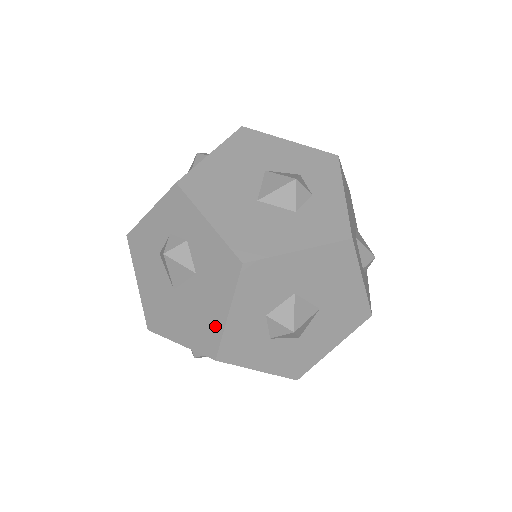
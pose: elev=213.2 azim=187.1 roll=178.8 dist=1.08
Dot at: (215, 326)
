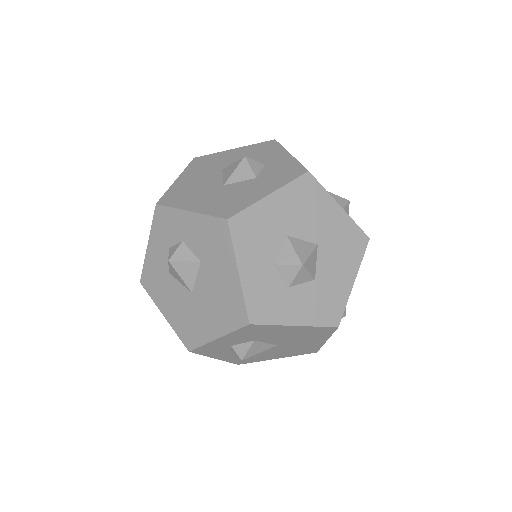
Dot at: (234, 293)
